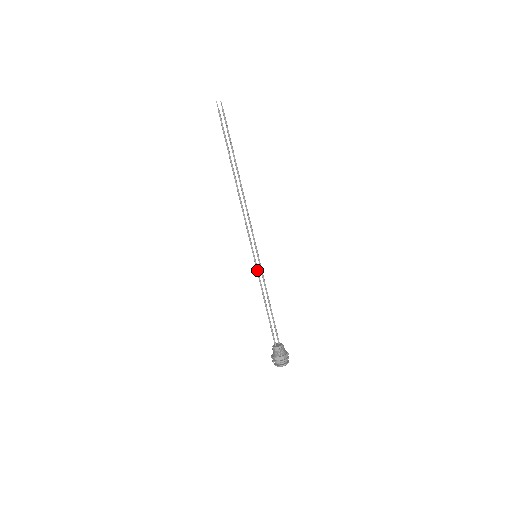
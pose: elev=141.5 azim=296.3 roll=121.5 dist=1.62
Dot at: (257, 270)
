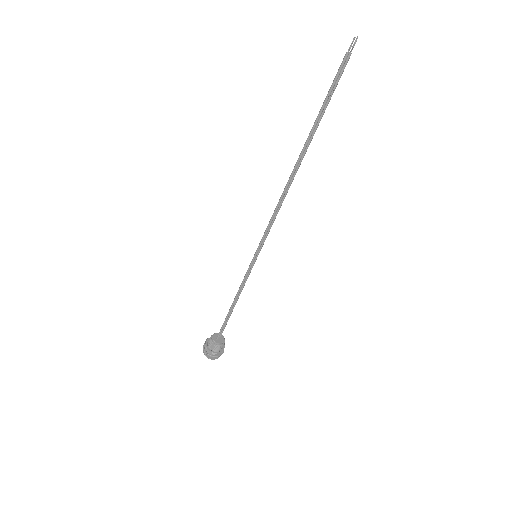
Dot at: (248, 272)
